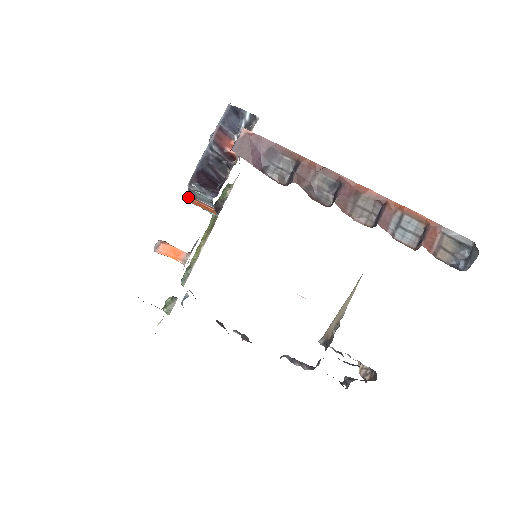
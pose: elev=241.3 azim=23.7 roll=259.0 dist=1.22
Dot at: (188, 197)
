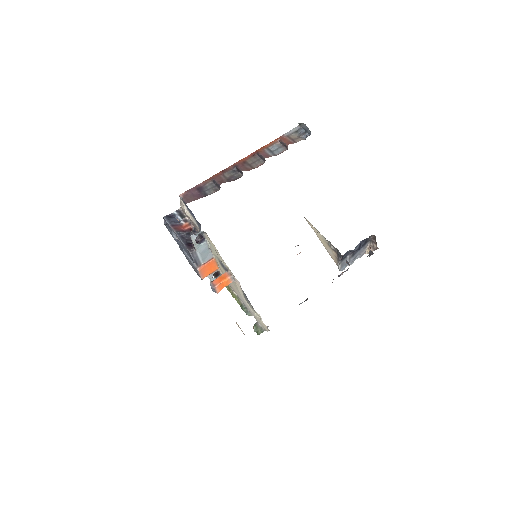
Dot at: (197, 269)
